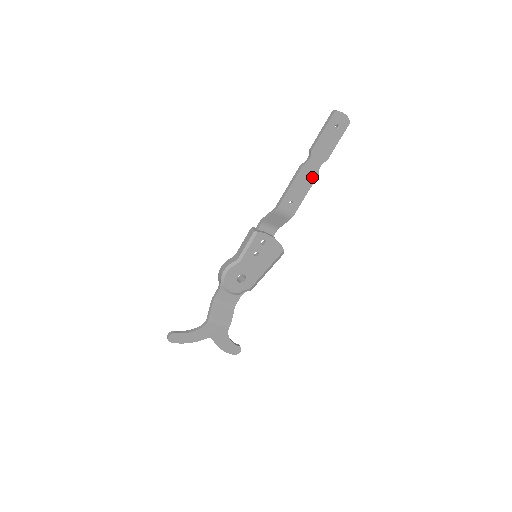
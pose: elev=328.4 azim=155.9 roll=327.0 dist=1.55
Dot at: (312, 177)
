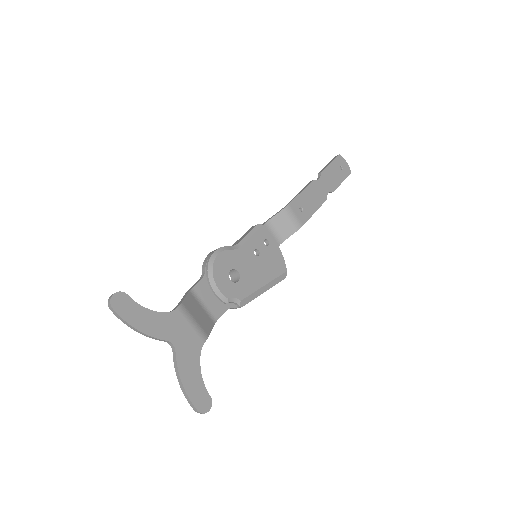
Dot at: (321, 198)
